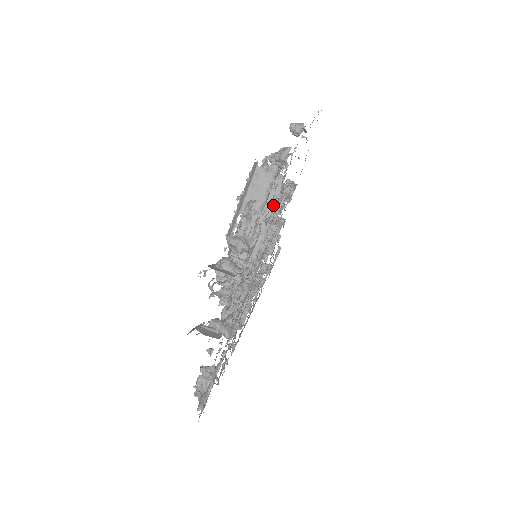
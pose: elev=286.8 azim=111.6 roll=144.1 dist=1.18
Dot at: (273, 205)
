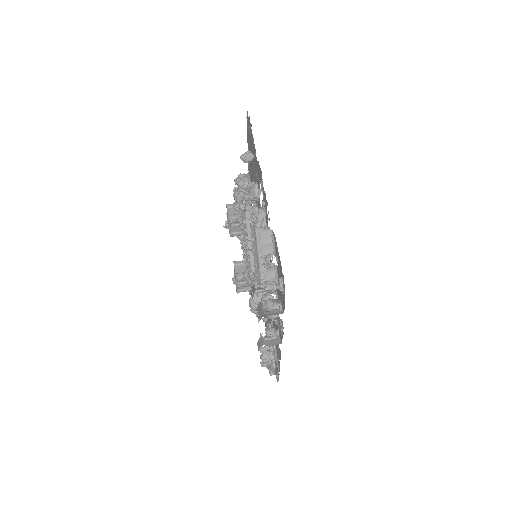
Dot at: occluded
